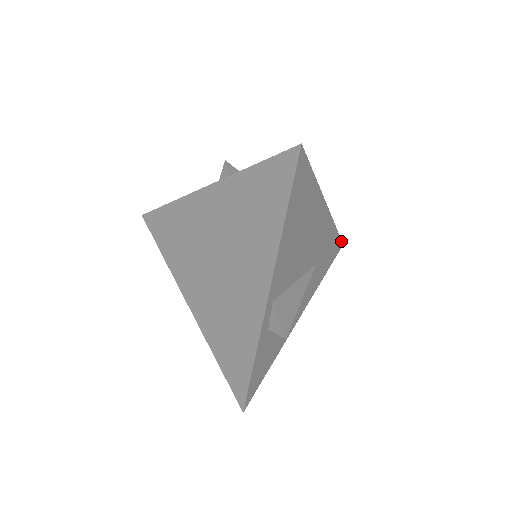
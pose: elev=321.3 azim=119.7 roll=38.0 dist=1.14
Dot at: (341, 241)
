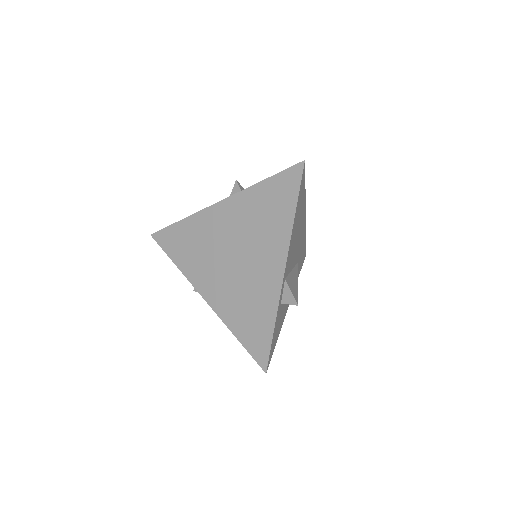
Dot at: occluded
